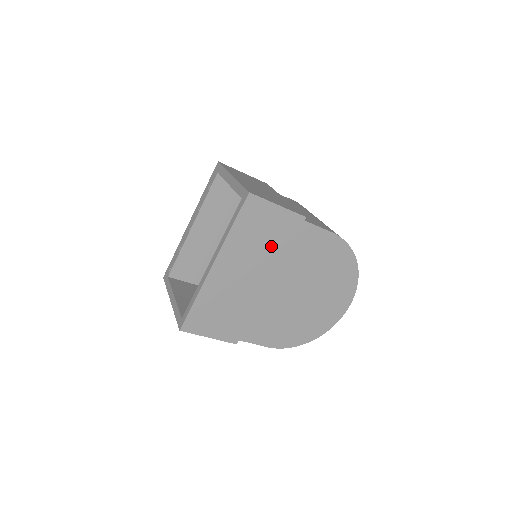
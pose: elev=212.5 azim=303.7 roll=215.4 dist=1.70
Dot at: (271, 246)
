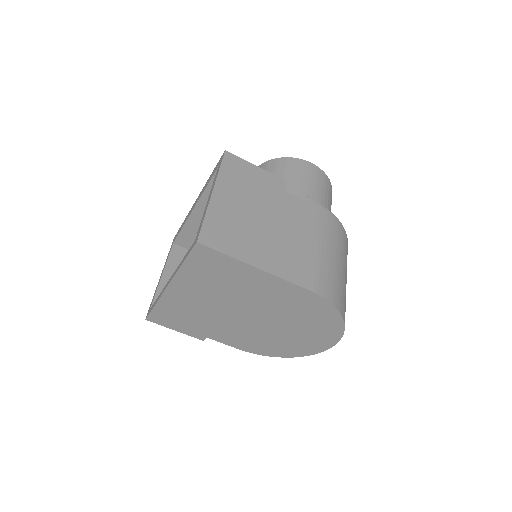
Dot at: (230, 287)
